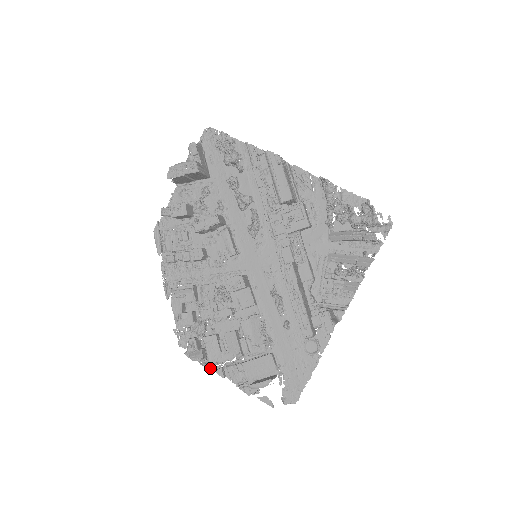
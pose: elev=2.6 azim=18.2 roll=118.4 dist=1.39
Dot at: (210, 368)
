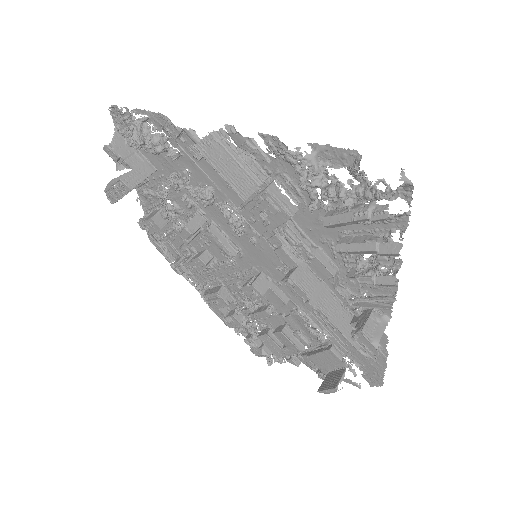
Dot at: (279, 362)
